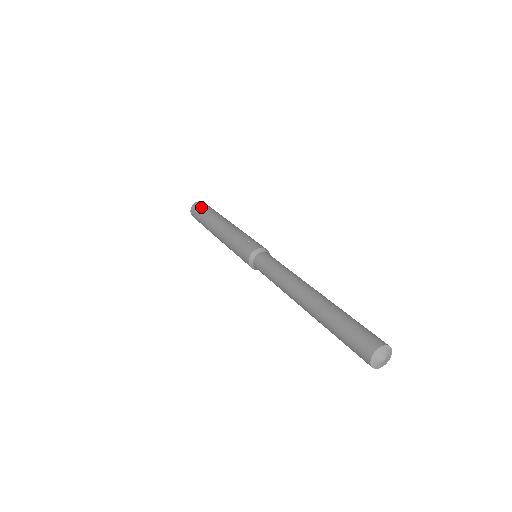
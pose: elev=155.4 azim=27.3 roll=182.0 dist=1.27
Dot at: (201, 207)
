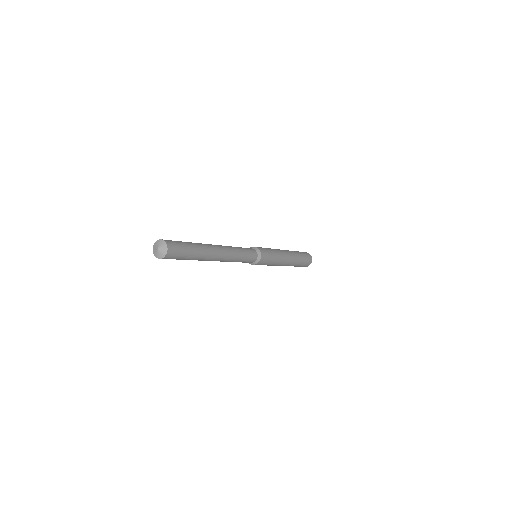
Dot at: occluded
